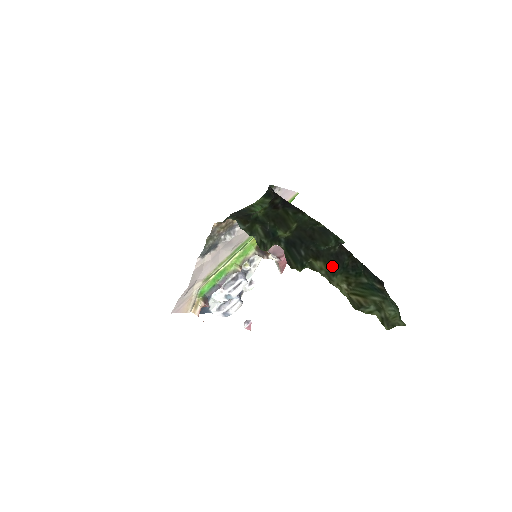
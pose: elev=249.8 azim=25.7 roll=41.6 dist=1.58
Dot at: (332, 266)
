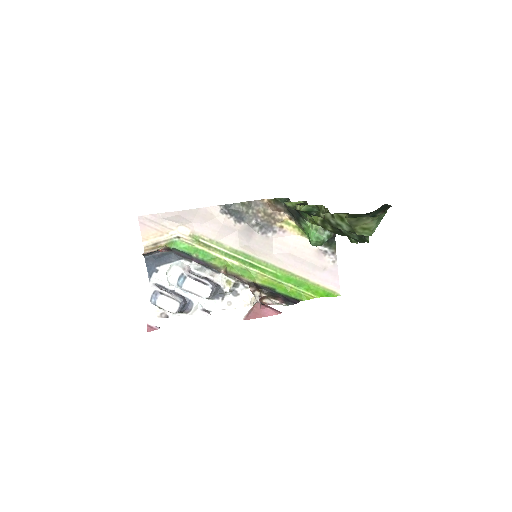
Dot at: occluded
